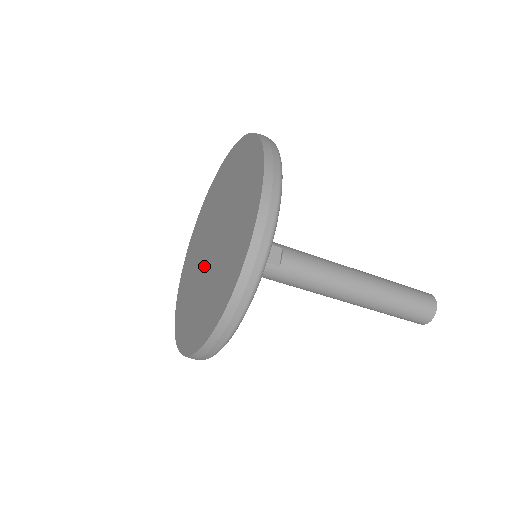
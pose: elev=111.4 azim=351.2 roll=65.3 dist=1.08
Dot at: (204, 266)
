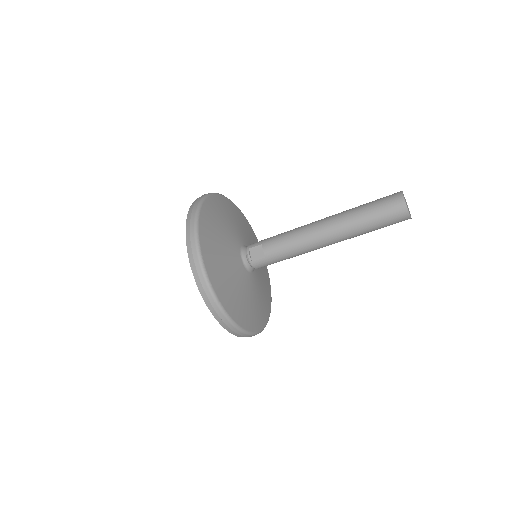
Dot at: occluded
